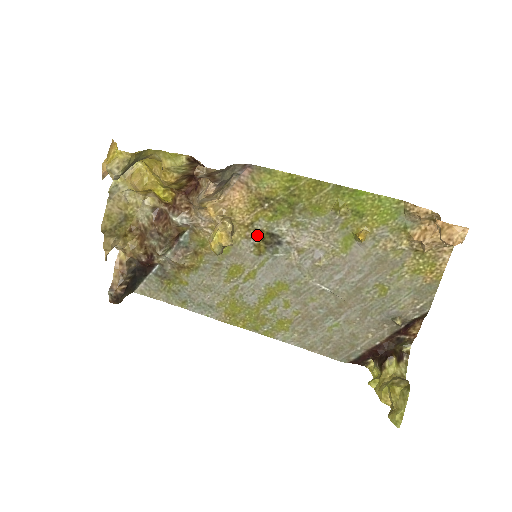
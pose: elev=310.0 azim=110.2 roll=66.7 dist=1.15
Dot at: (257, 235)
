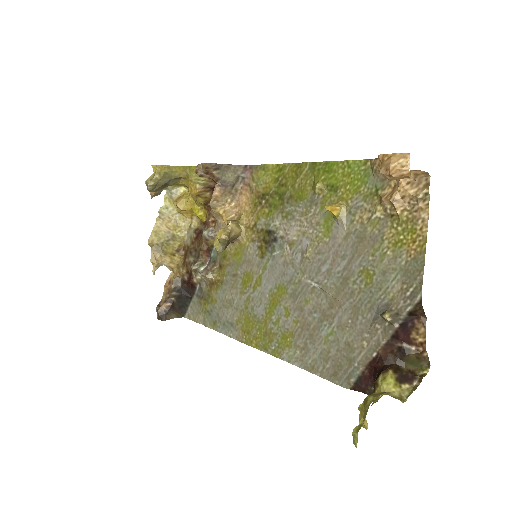
Dot at: (259, 236)
